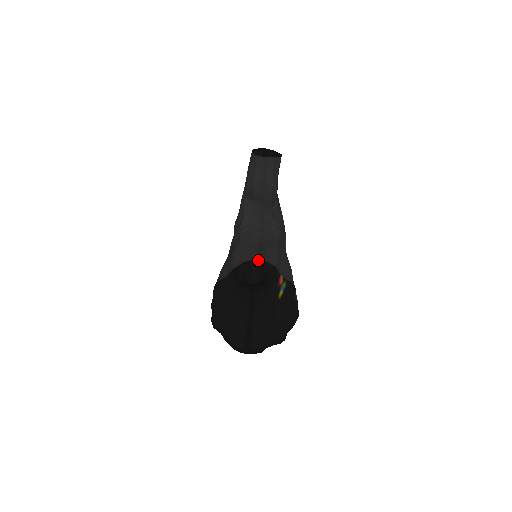
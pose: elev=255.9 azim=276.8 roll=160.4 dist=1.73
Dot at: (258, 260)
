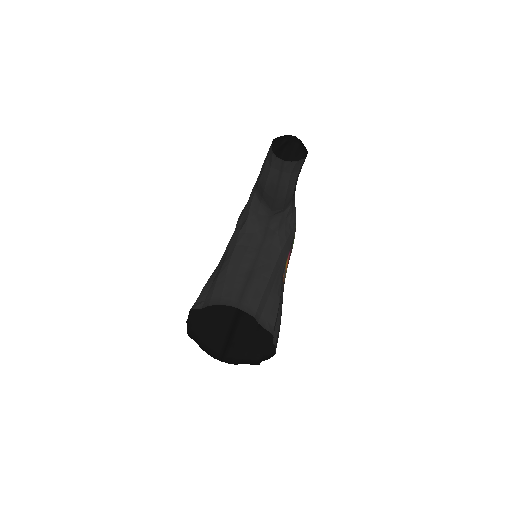
Dot at: occluded
